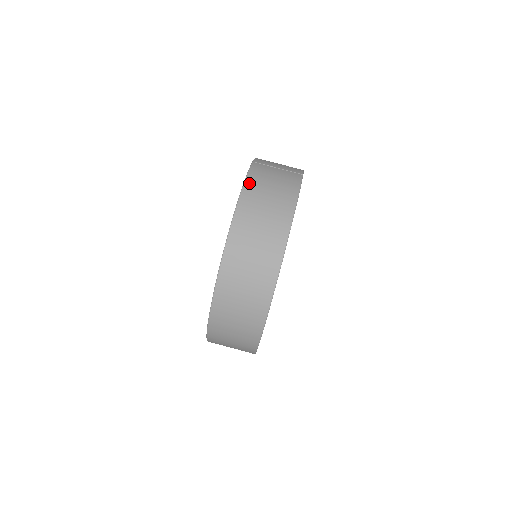
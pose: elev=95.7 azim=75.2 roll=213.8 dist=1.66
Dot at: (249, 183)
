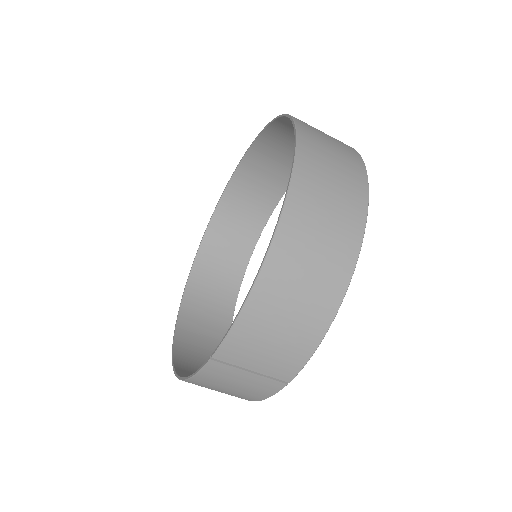
Dot at: (194, 382)
